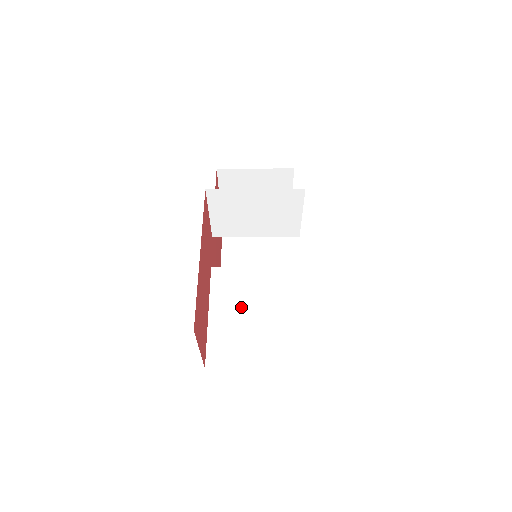
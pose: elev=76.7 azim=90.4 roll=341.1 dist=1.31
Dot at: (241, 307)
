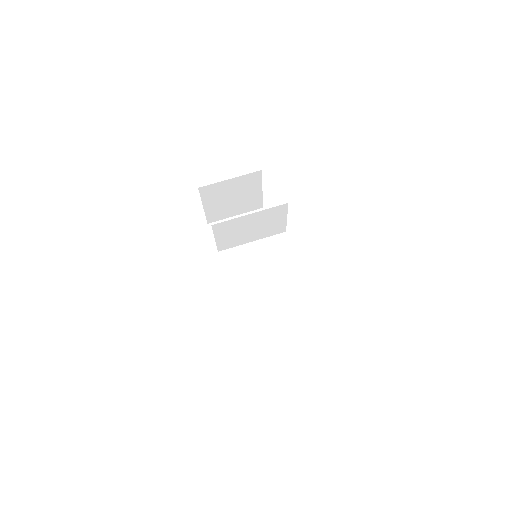
Dot at: (260, 303)
